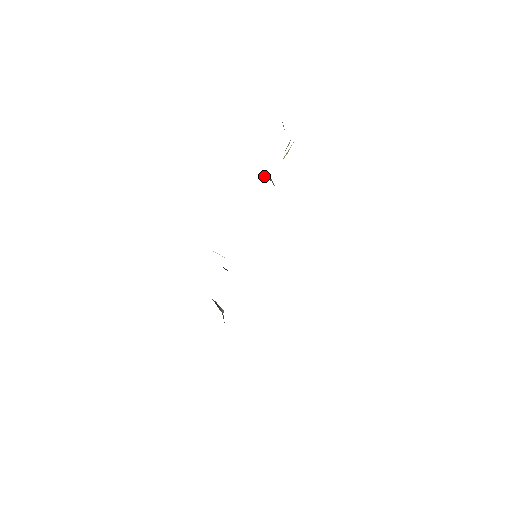
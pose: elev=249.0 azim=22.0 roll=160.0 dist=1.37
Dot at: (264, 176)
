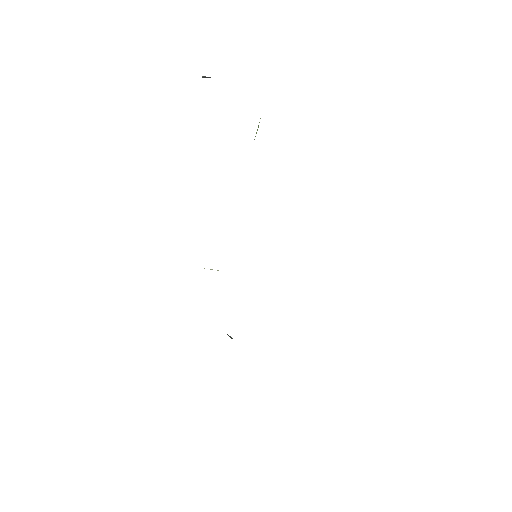
Dot at: occluded
